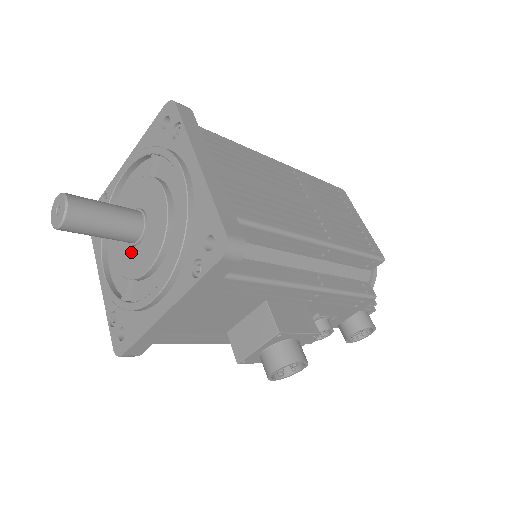
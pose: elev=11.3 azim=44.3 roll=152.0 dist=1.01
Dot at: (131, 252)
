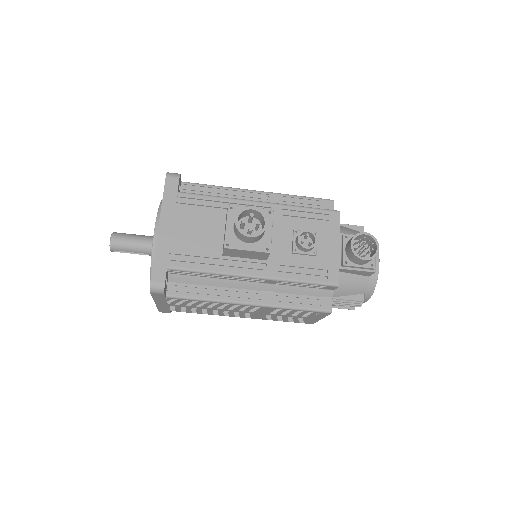
Dot at: occluded
